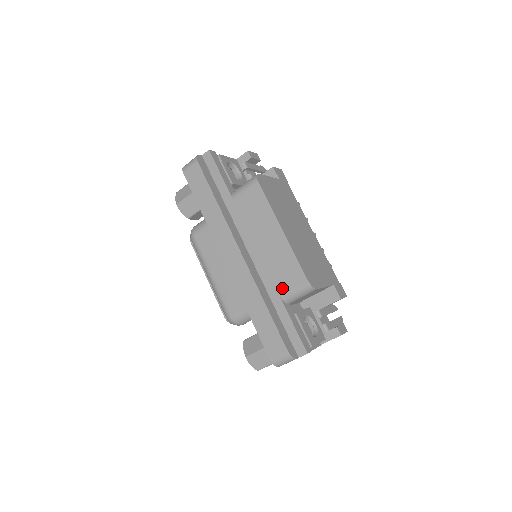
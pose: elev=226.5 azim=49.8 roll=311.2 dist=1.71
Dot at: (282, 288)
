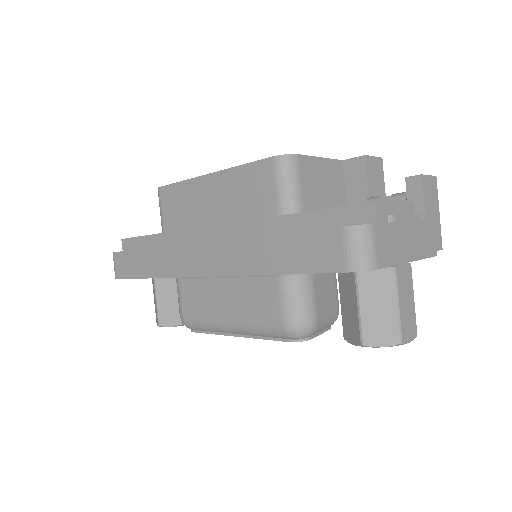
Dot at: (269, 206)
